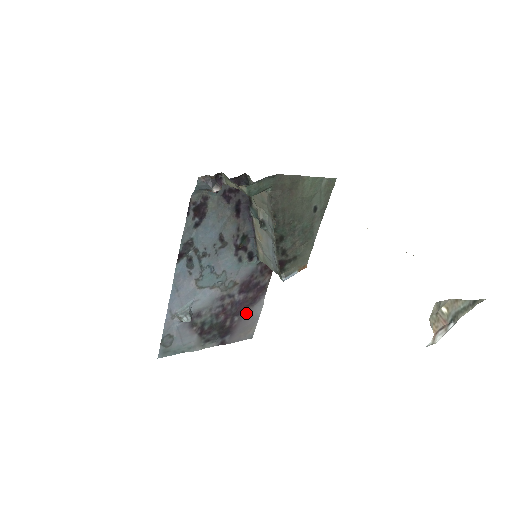
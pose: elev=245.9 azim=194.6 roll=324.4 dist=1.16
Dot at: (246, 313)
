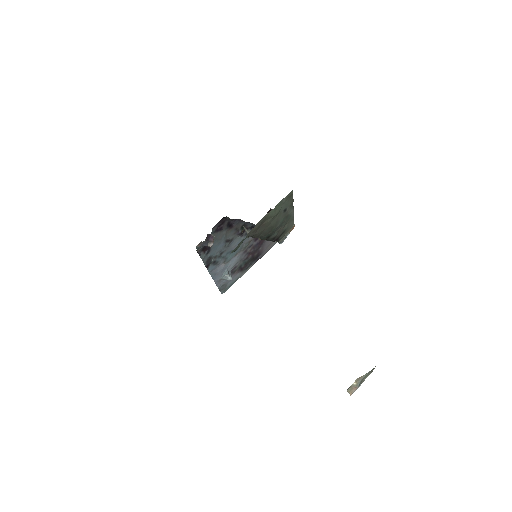
Dot at: (265, 242)
